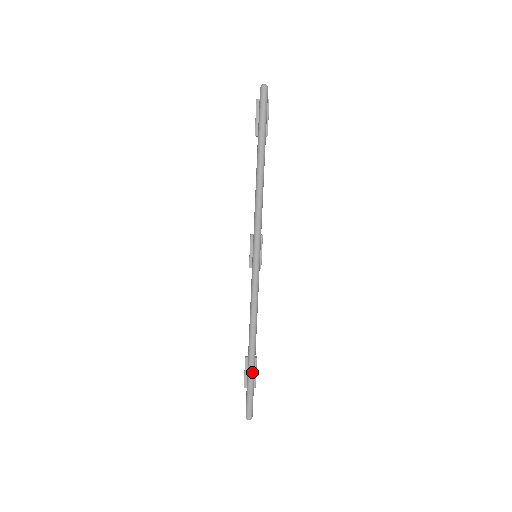
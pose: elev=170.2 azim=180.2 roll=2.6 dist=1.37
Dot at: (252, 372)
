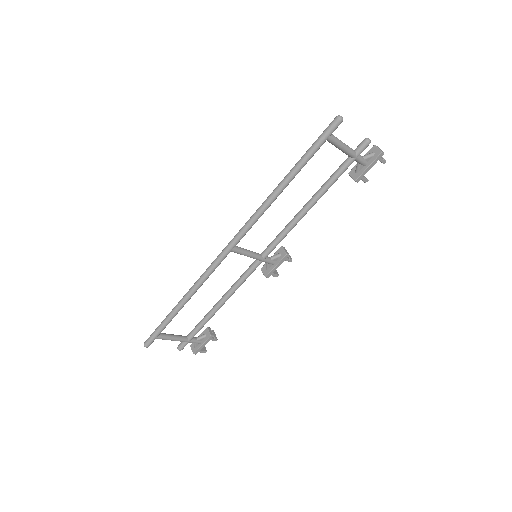
Dot at: (168, 317)
